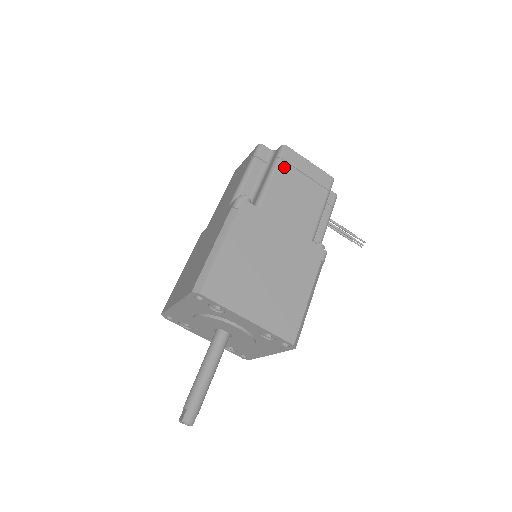
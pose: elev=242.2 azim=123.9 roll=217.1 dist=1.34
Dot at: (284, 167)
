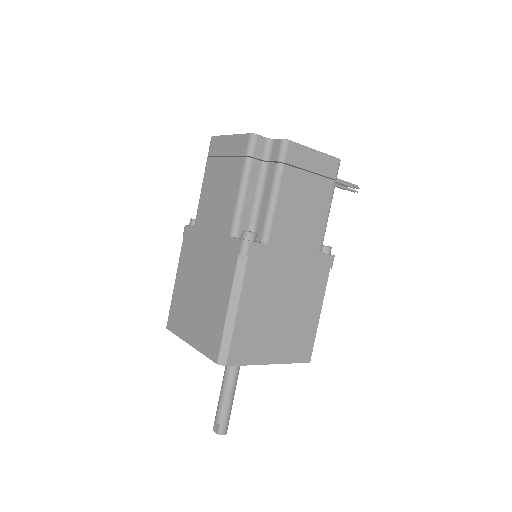
Dot at: (289, 174)
